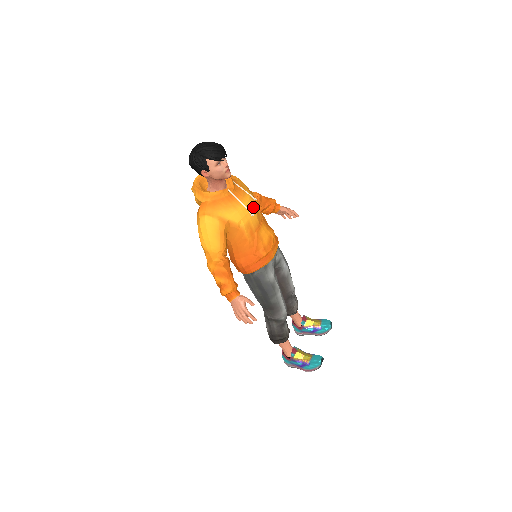
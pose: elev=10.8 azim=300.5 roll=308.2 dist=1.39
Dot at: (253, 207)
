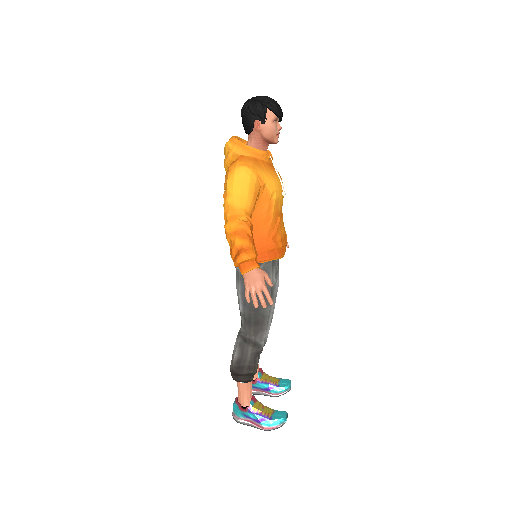
Dot at: occluded
